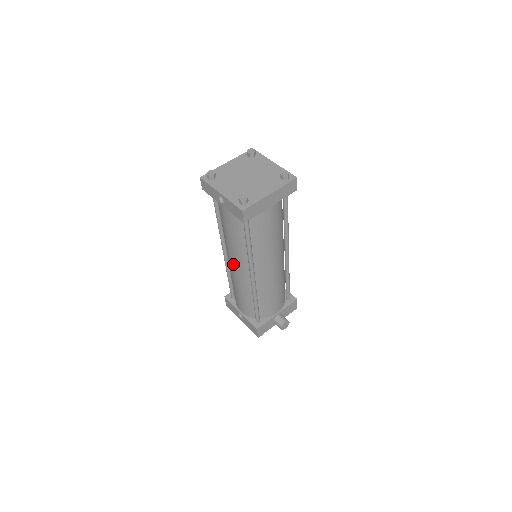
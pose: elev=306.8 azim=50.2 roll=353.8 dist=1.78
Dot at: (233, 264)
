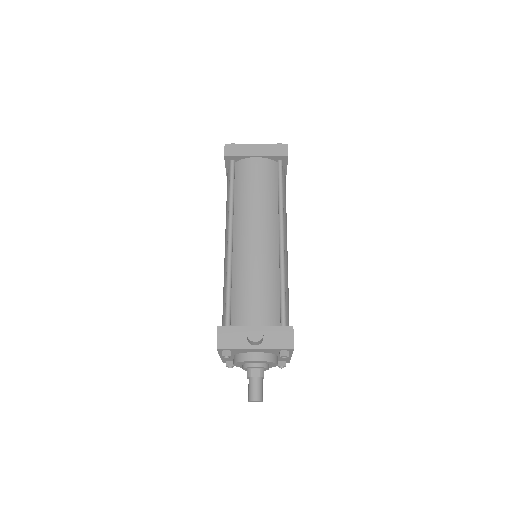
Dot at: occluded
